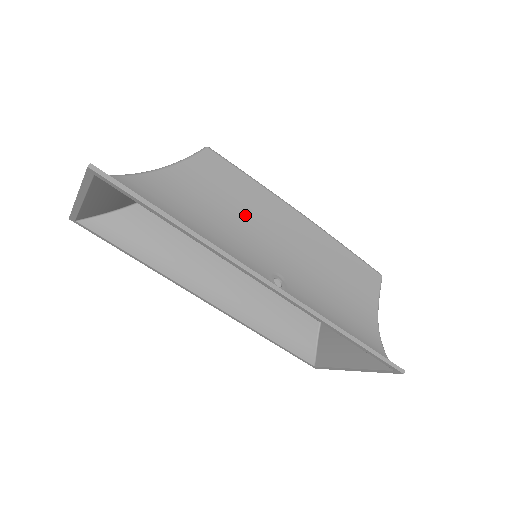
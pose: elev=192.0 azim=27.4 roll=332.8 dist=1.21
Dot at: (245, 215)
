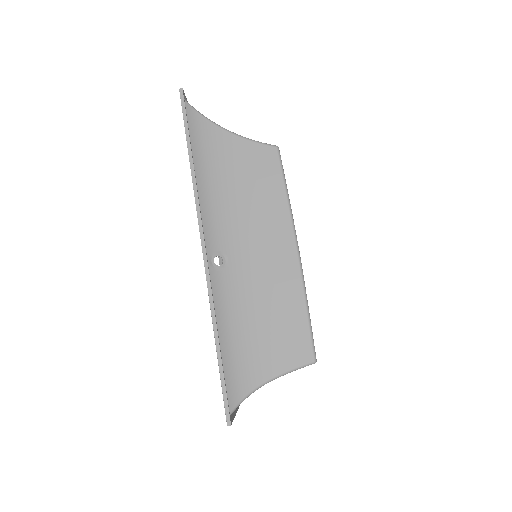
Dot at: (252, 206)
